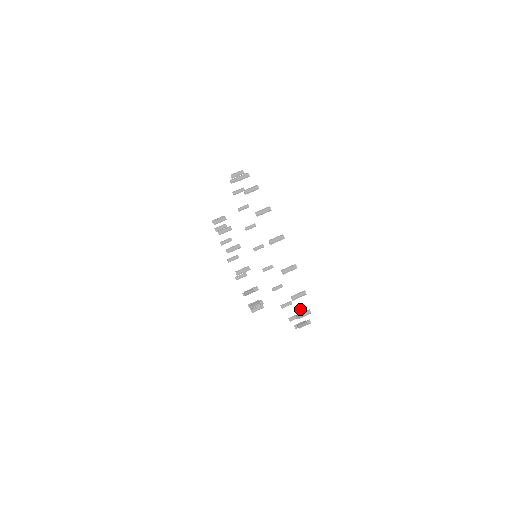
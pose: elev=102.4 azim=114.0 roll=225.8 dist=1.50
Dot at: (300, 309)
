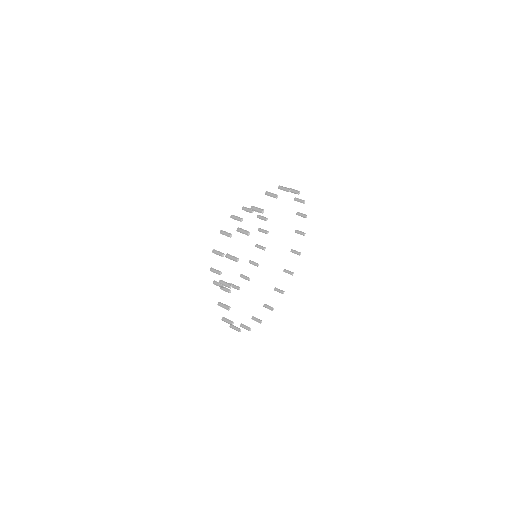
Dot at: occluded
